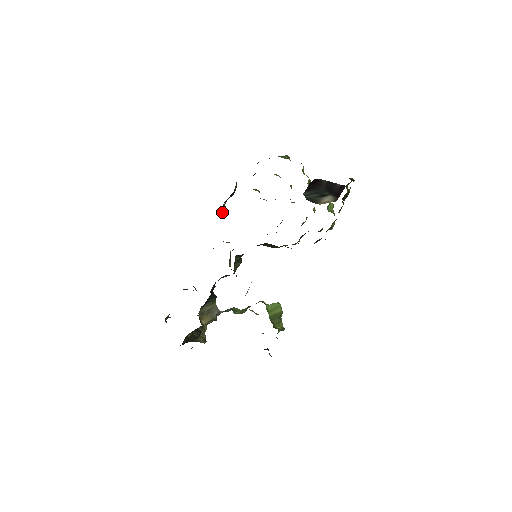
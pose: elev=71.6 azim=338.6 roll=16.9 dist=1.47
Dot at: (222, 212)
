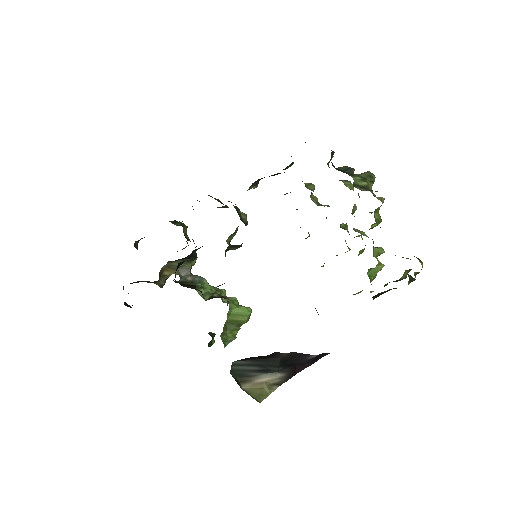
Dot at: (247, 190)
